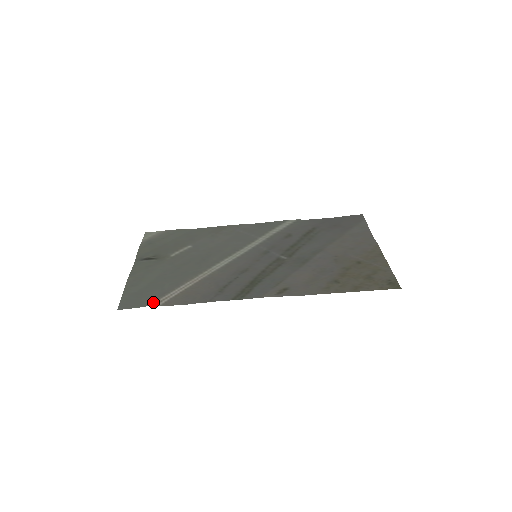
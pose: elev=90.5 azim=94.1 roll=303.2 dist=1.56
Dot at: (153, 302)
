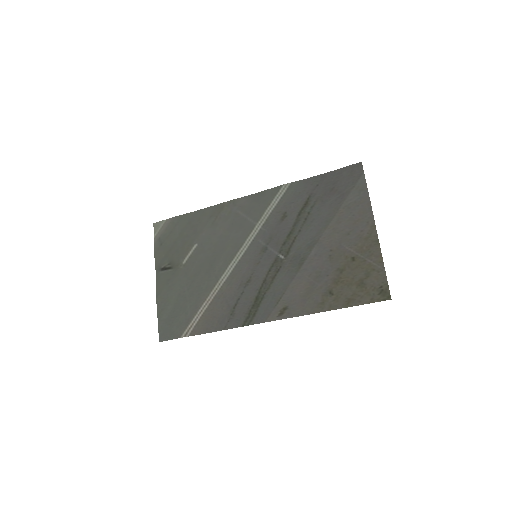
Dot at: (182, 333)
